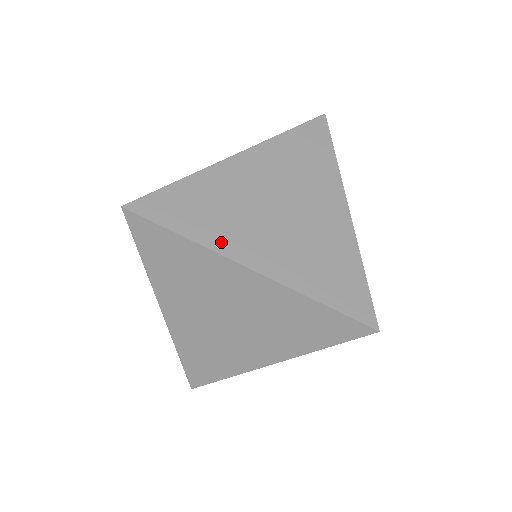
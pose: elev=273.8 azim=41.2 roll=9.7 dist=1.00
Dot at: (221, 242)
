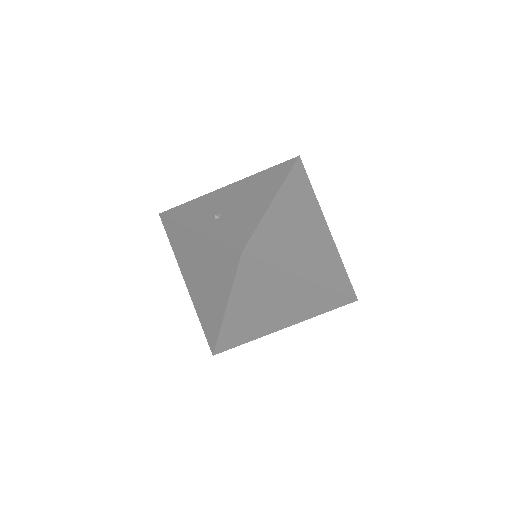
Dot at: (291, 265)
